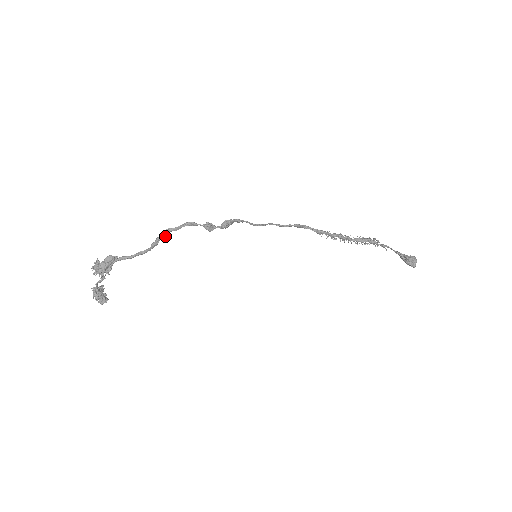
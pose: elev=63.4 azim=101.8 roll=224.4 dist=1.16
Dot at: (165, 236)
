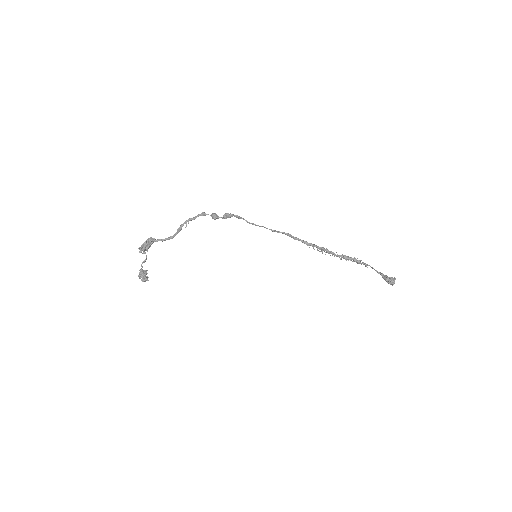
Dot at: (186, 224)
